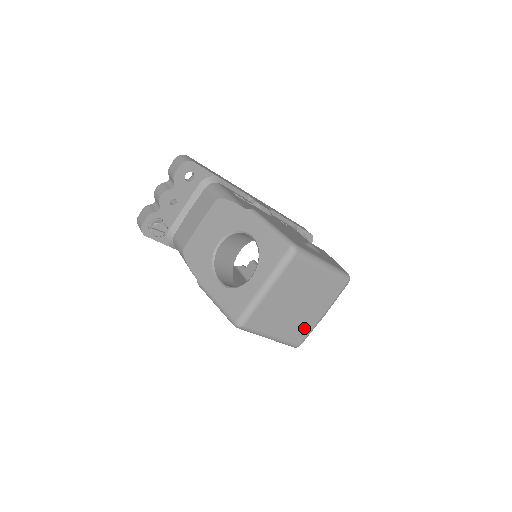
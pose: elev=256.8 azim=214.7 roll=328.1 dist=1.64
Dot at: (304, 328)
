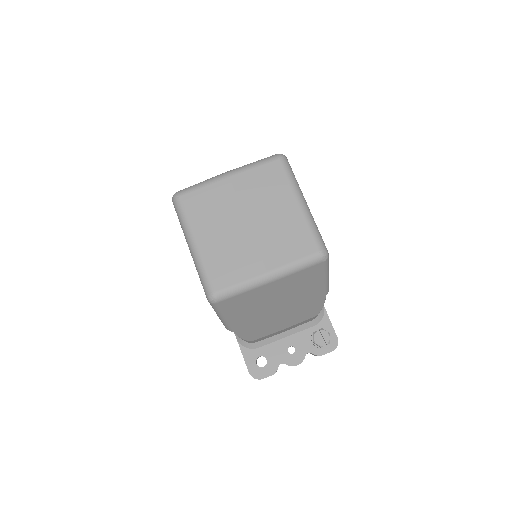
Dot at: (235, 269)
